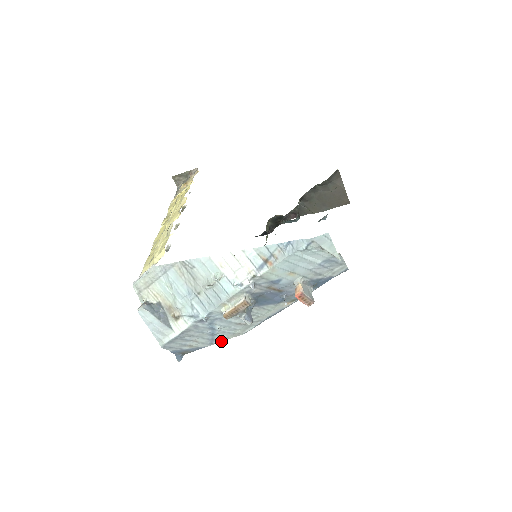
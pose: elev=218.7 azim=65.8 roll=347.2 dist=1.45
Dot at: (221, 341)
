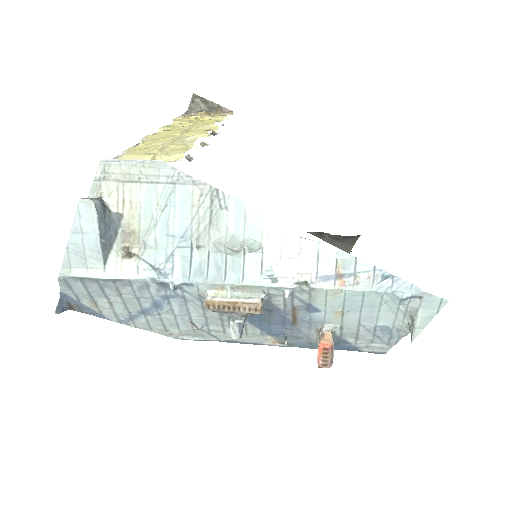
Dot at: (138, 327)
